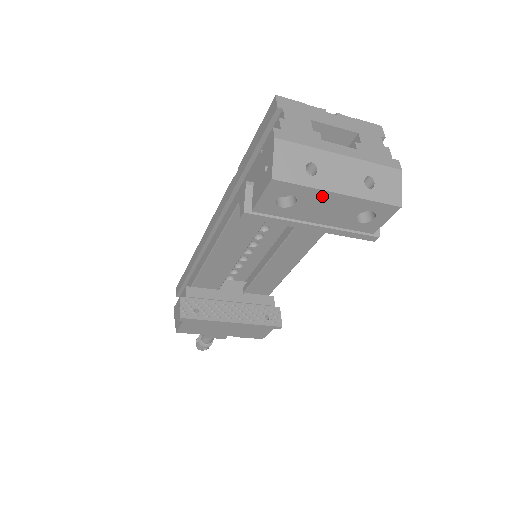
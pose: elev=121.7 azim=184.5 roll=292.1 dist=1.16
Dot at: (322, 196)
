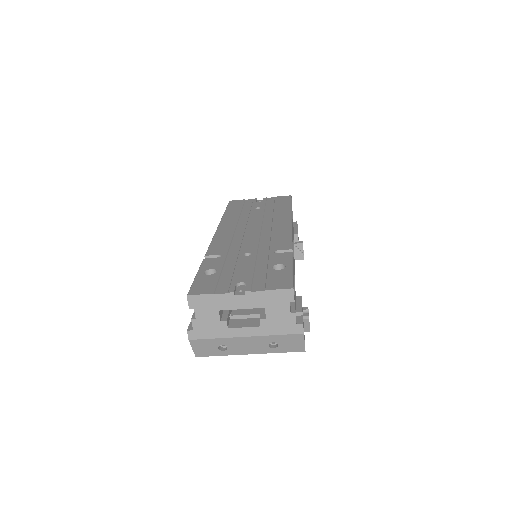
Dot at: occluded
